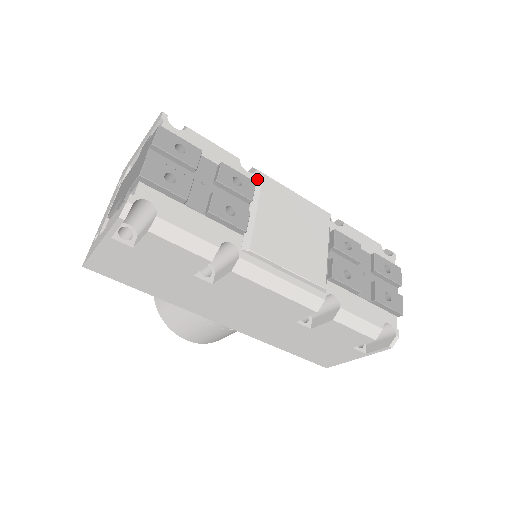
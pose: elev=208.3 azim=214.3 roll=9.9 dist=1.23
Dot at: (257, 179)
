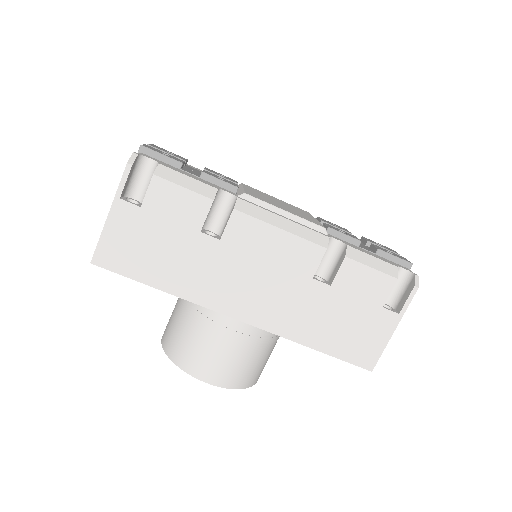
Dot at: (238, 185)
